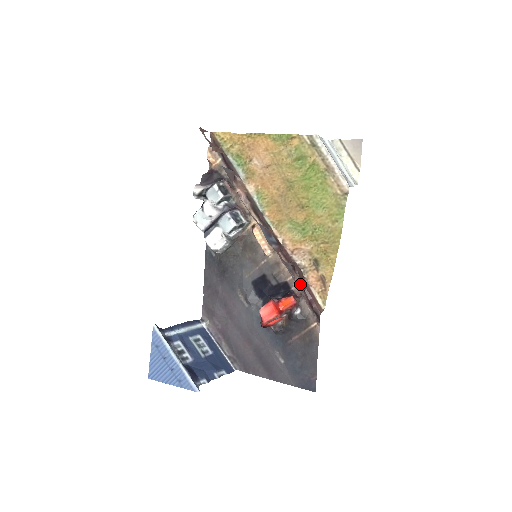
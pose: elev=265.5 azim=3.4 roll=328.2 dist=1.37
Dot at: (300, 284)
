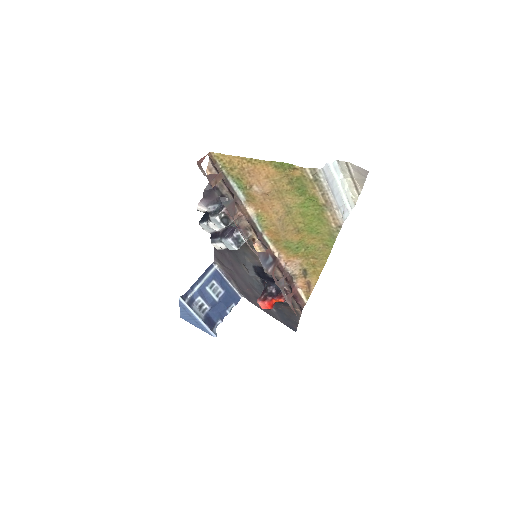
Dot at: (289, 295)
